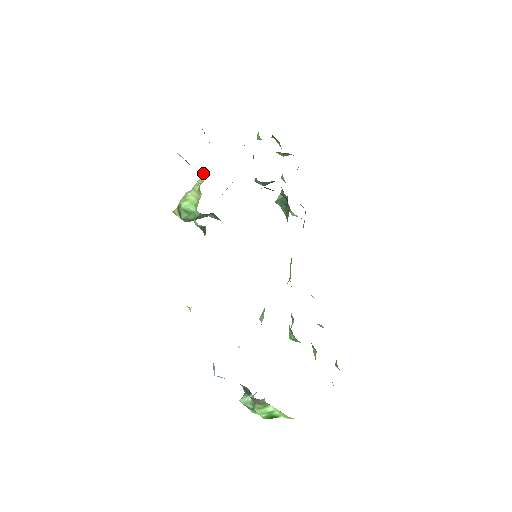
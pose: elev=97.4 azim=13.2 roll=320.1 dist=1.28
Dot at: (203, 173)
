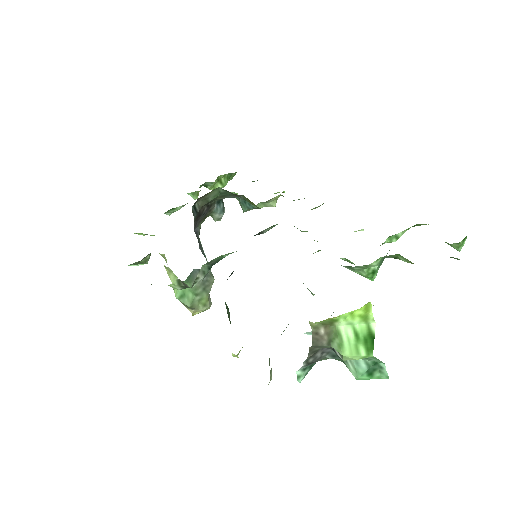
Dot at: occluded
